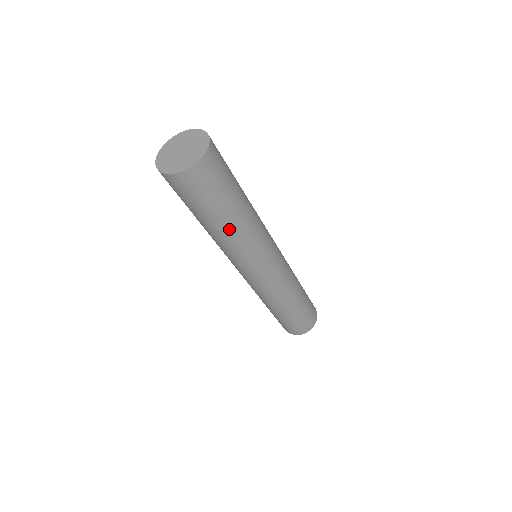
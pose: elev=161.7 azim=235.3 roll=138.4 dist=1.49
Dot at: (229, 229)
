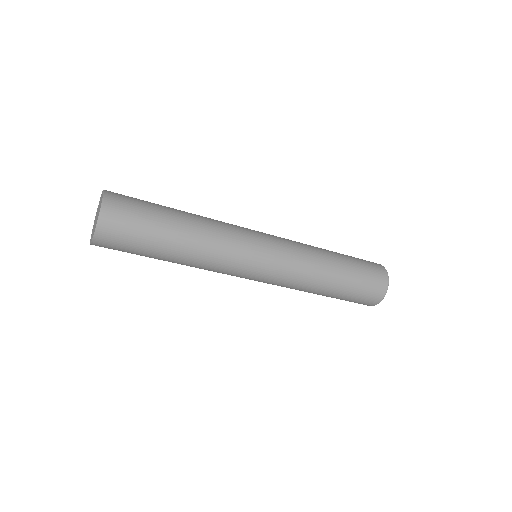
Dot at: occluded
